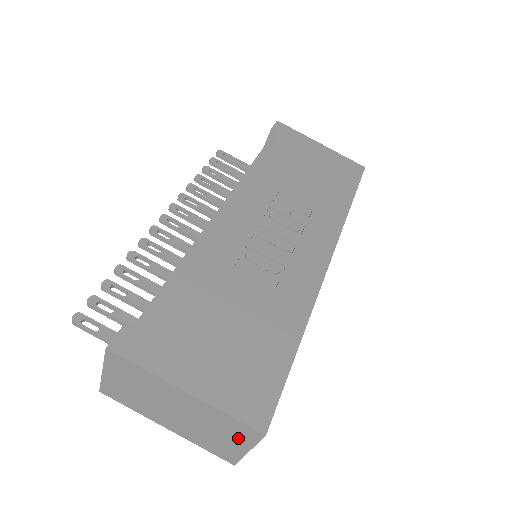
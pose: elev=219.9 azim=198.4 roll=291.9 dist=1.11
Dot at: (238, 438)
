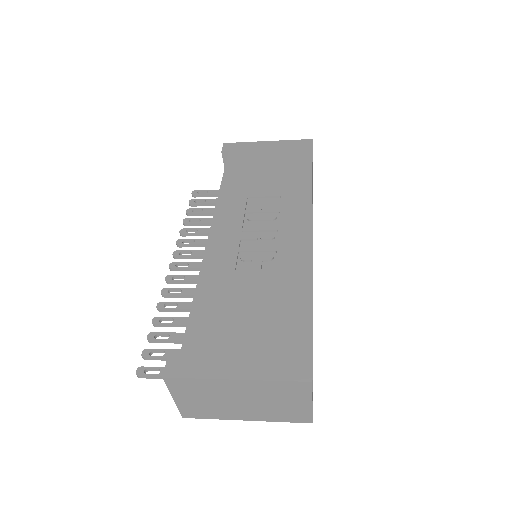
Dot at: (296, 397)
